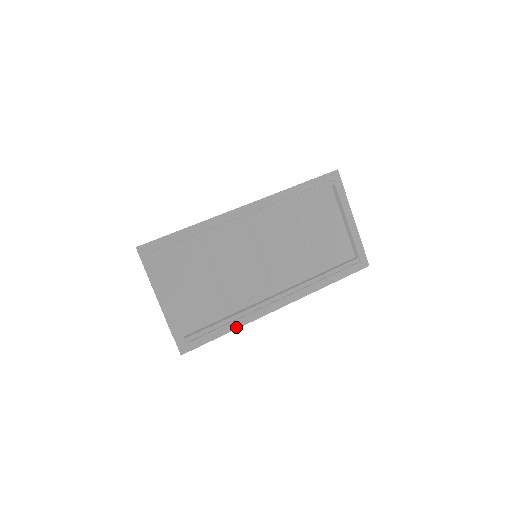
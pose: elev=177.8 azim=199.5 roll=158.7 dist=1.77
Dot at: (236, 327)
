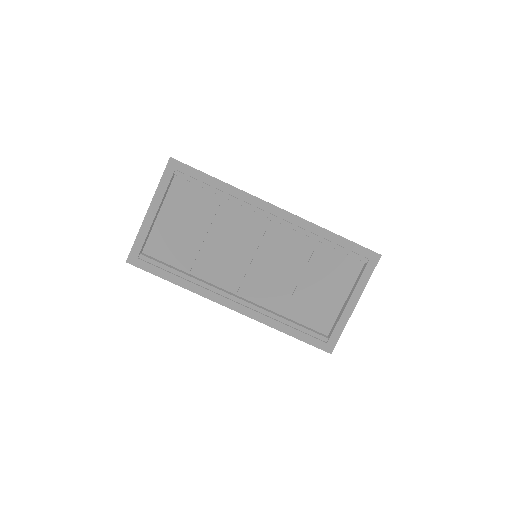
Dot at: (182, 285)
